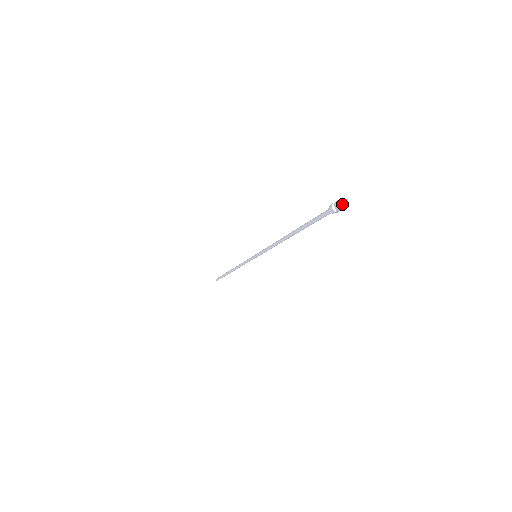
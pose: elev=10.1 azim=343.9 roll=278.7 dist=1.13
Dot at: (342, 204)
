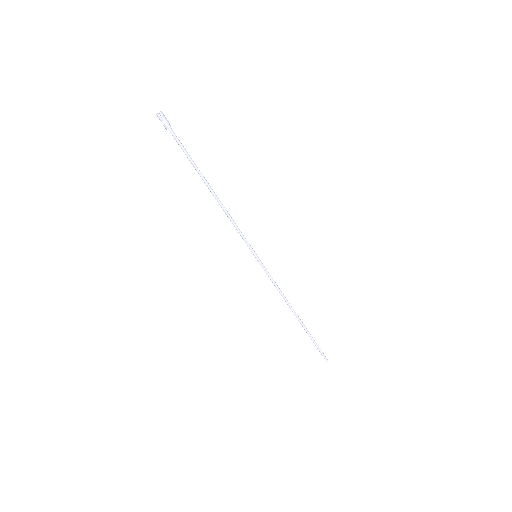
Dot at: (157, 115)
